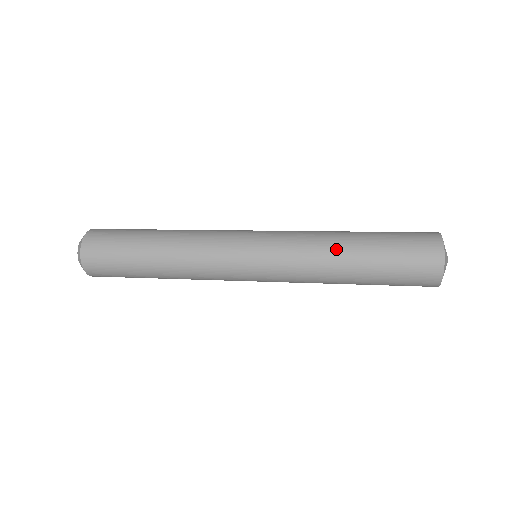
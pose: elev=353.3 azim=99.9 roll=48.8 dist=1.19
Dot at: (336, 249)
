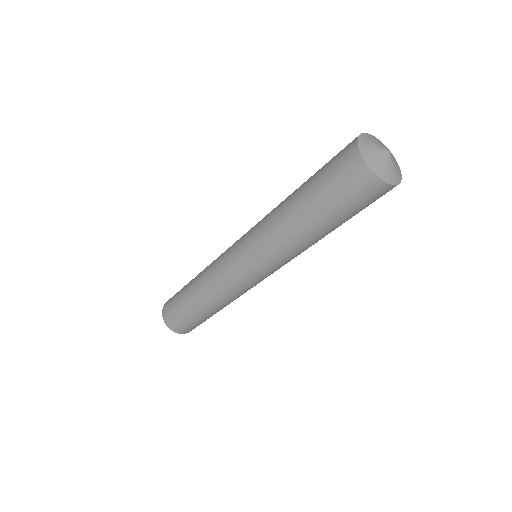
Dot at: (284, 201)
